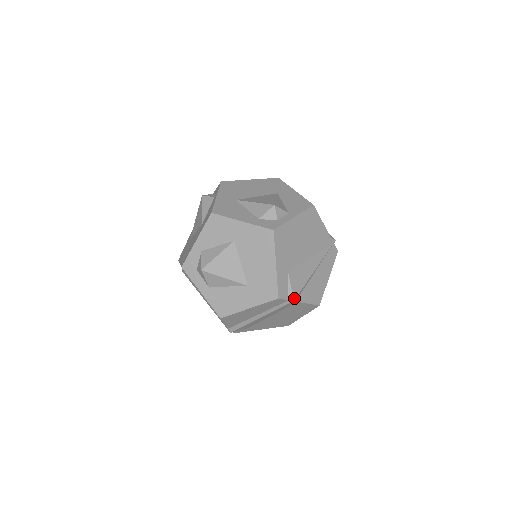
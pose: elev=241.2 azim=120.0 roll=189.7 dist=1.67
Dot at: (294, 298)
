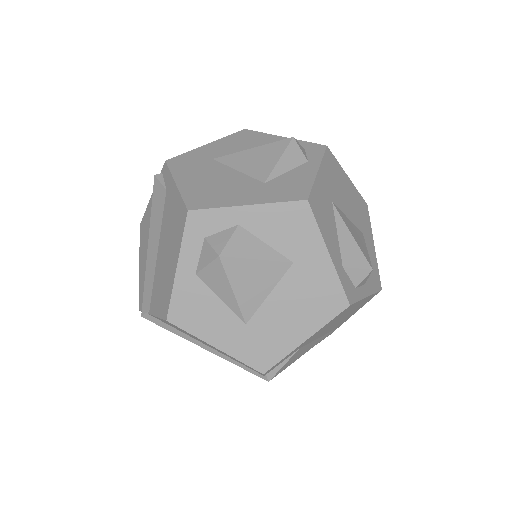
Dot at: (272, 378)
